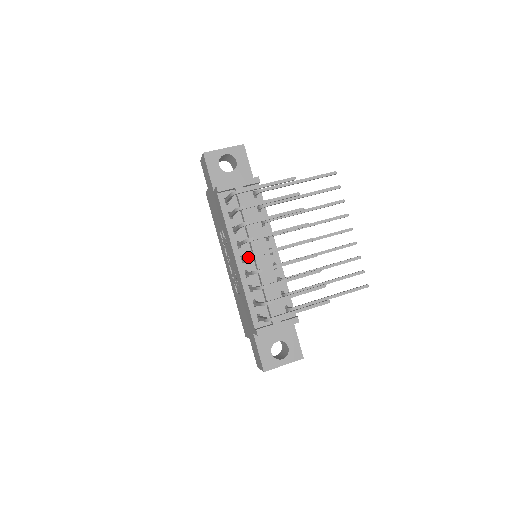
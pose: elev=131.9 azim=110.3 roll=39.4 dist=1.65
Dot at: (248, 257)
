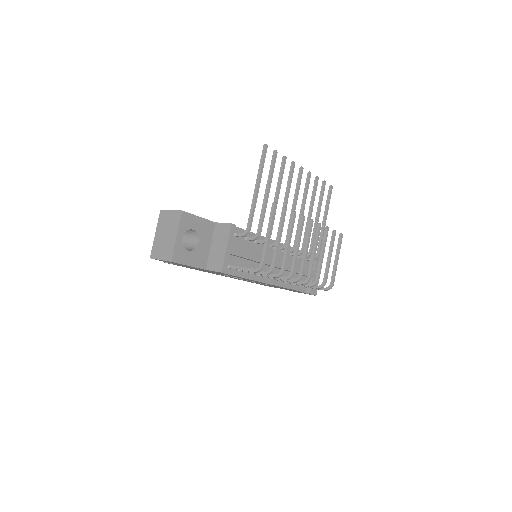
Dot at: occluded
